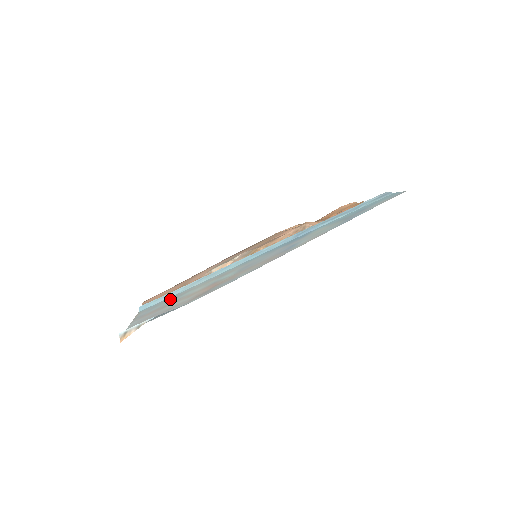
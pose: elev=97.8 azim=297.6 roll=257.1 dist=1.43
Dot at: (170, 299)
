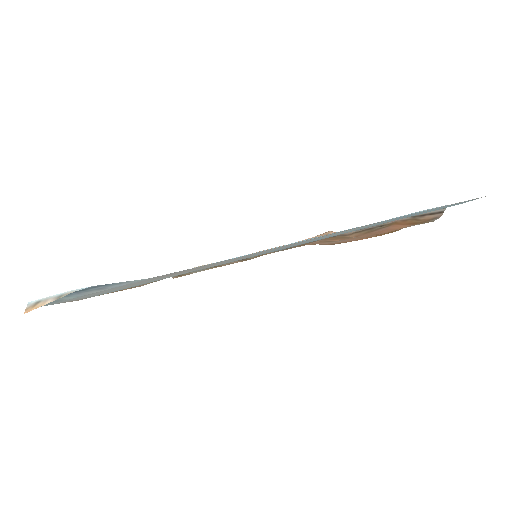
Dot at: (125, 288)
